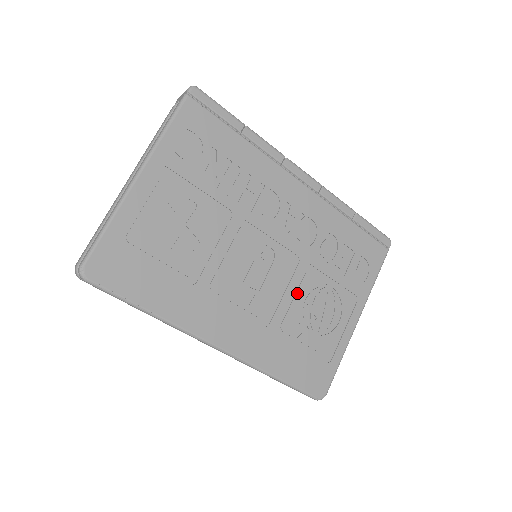
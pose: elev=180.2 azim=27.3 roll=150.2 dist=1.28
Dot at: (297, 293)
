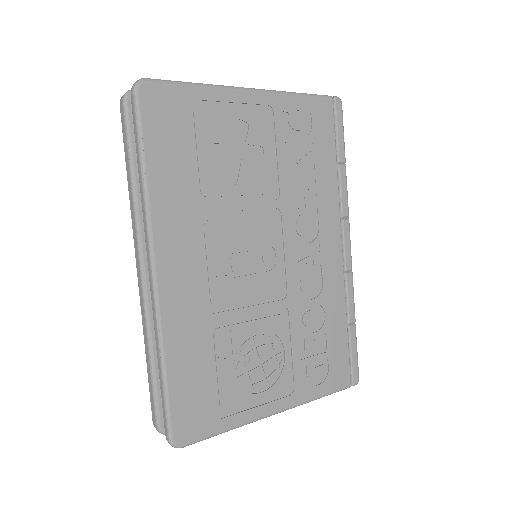
Dot at: (257, 320)
